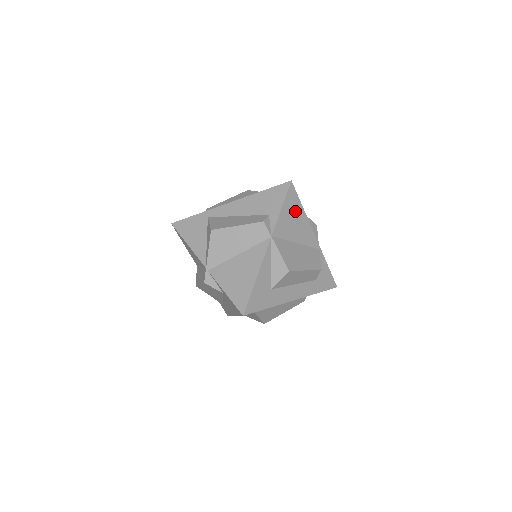
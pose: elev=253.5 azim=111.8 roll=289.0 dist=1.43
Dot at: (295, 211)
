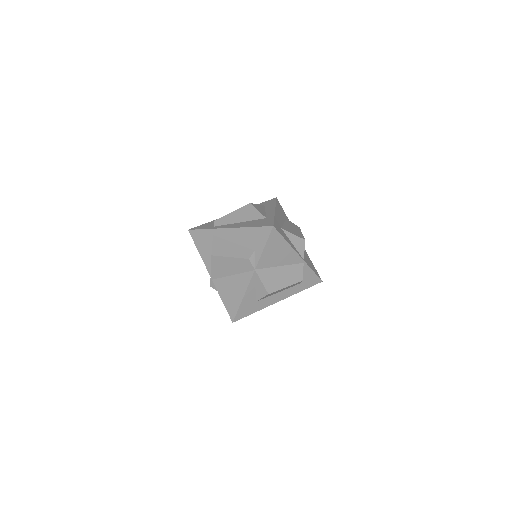
Dot at: (278, 245)
